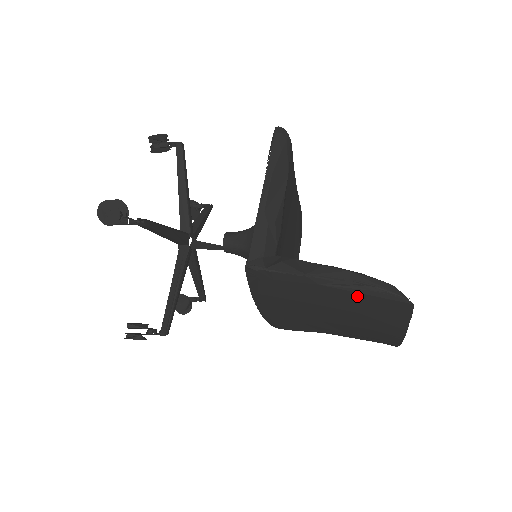
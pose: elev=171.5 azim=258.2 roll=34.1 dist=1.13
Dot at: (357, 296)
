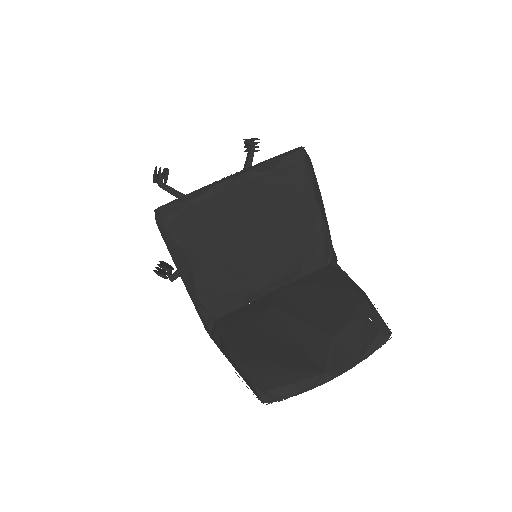
Dot at: occluded
